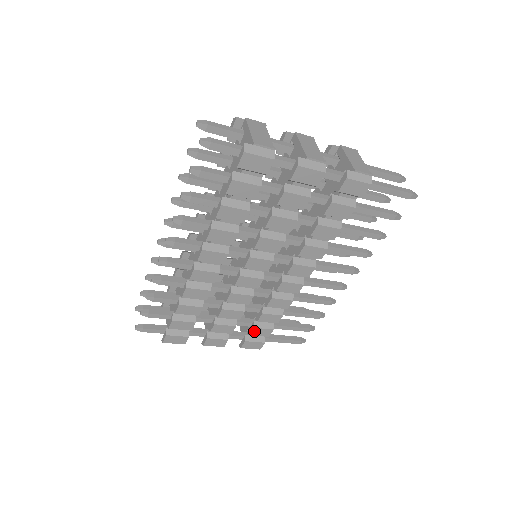
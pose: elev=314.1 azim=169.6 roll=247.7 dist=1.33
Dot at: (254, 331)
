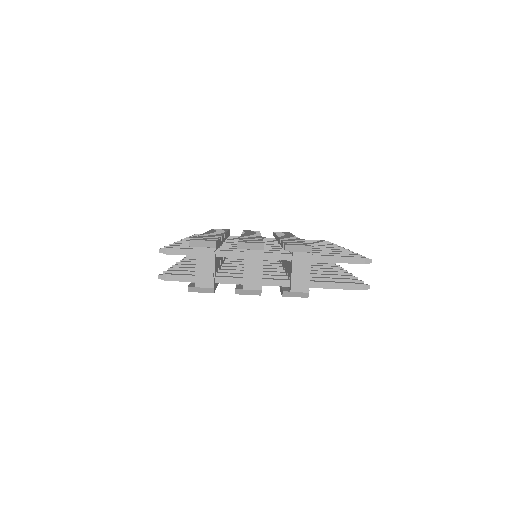
Dot at: occluded
